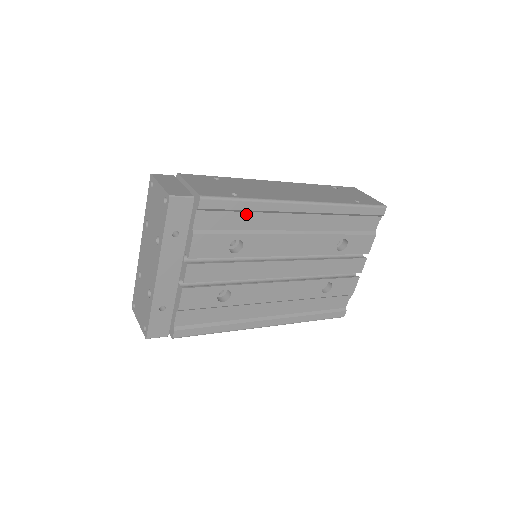
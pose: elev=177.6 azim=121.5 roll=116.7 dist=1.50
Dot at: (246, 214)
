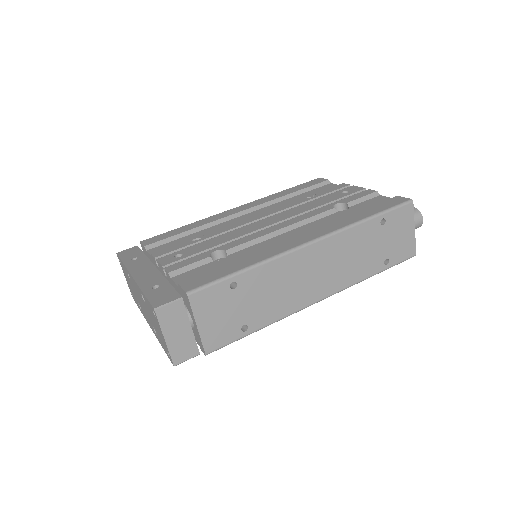
Dot at: occluded
